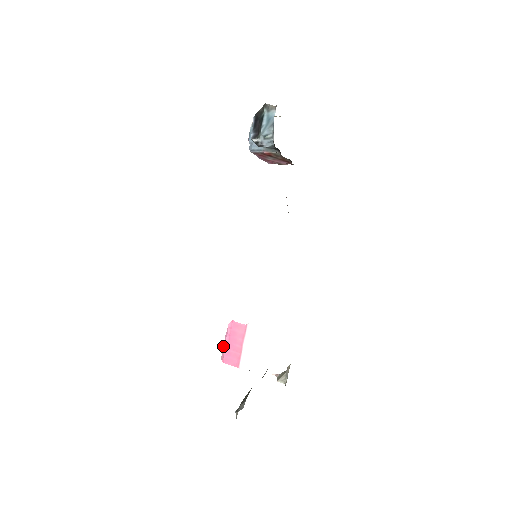
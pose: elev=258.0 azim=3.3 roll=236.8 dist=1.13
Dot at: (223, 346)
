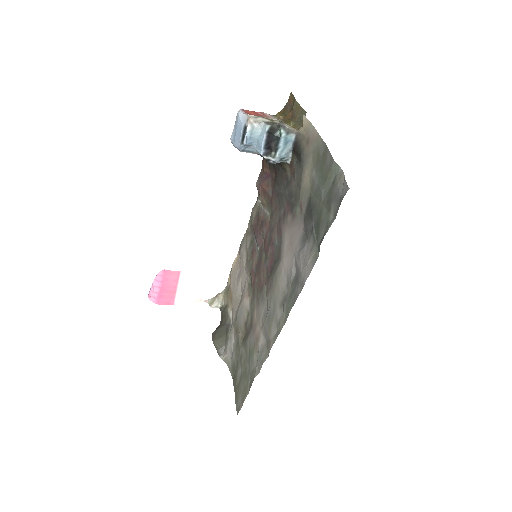
Dot at: (154, 291)
